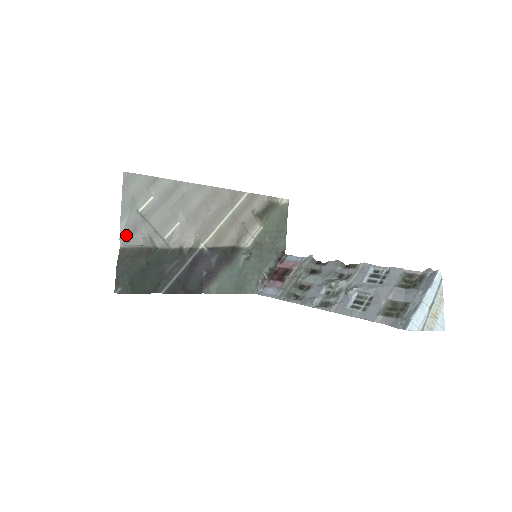
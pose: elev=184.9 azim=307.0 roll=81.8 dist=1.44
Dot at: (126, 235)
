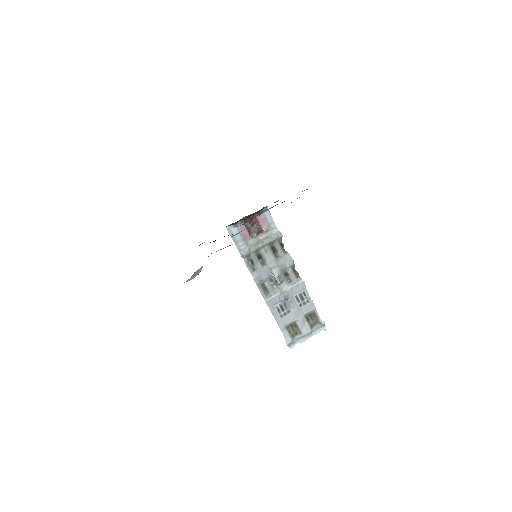
Dot at: occluded
